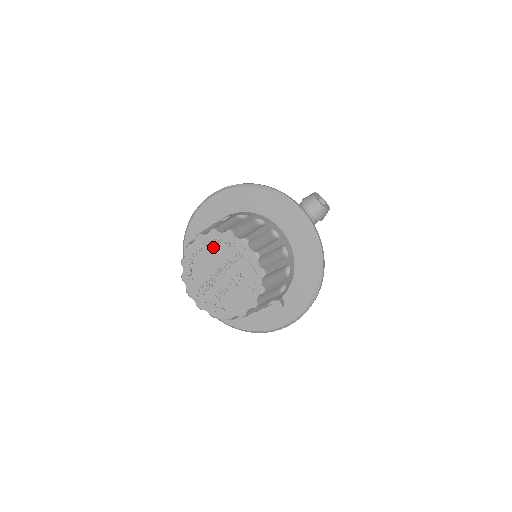
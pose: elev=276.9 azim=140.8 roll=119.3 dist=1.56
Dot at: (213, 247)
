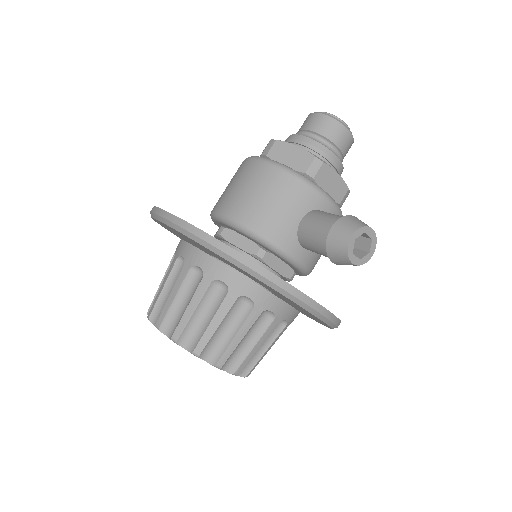
Dot at: occluded
